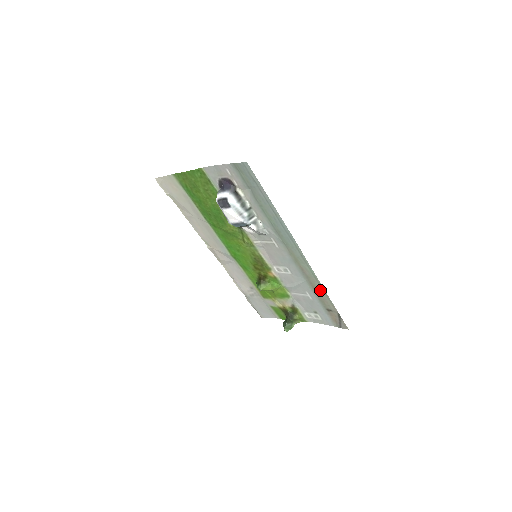
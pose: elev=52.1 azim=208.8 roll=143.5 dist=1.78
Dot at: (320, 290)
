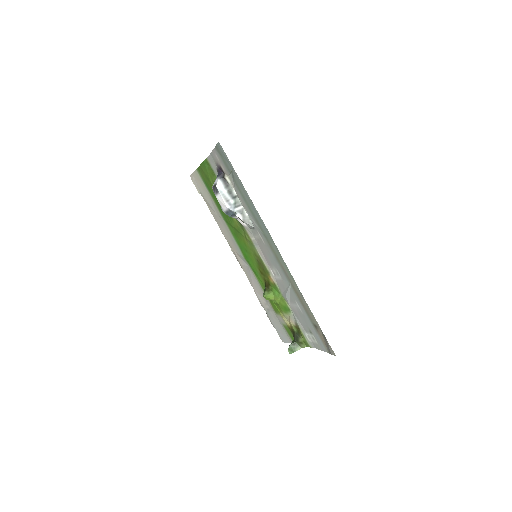
Dot at: (301, 297)
